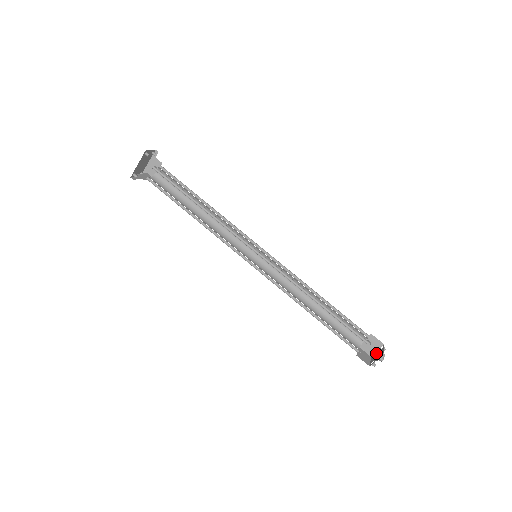
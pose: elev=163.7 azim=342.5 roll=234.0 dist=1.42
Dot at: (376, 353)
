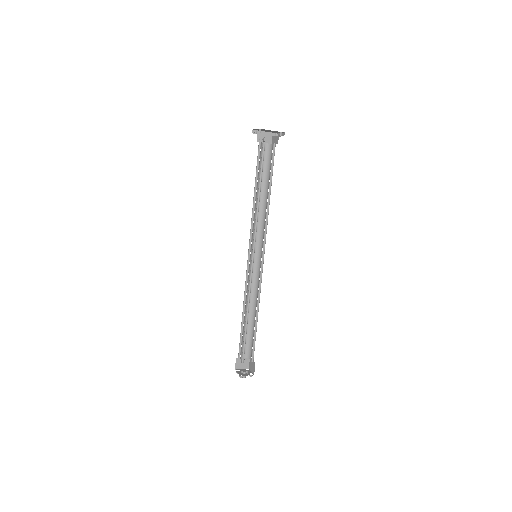
Dot at: (245, 371)
